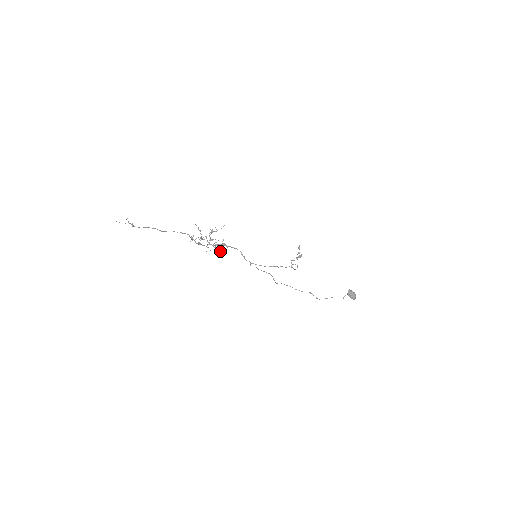
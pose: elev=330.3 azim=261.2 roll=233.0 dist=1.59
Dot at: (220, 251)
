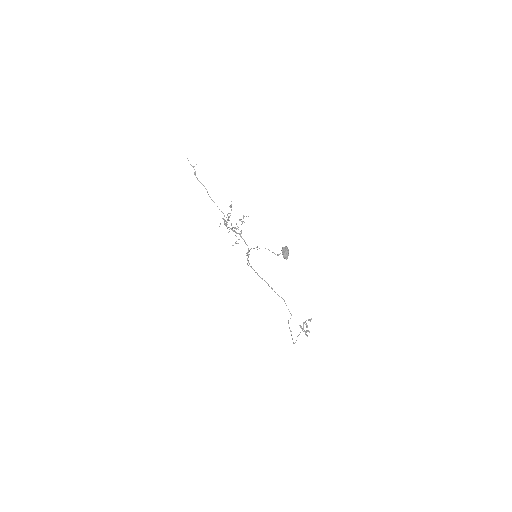
Dot at: occluded
